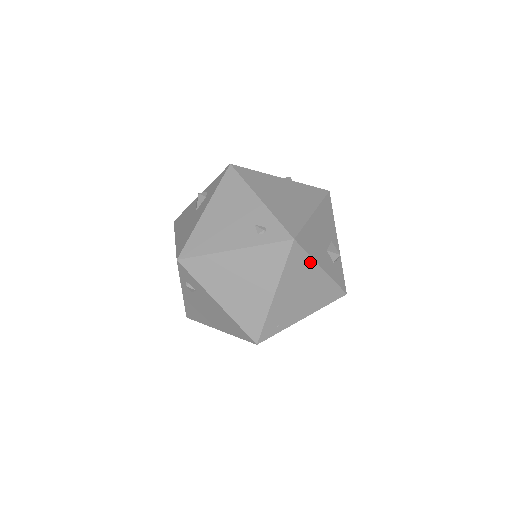
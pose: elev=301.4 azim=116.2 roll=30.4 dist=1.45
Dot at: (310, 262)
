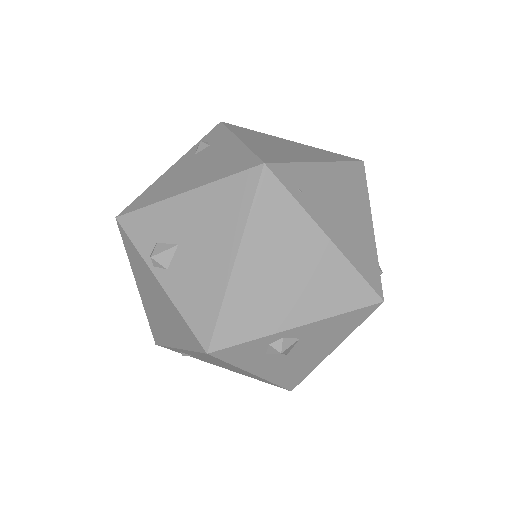
Dot at: (365, 199)
